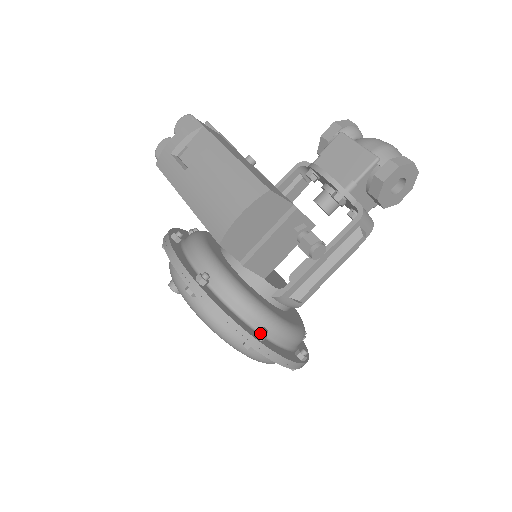
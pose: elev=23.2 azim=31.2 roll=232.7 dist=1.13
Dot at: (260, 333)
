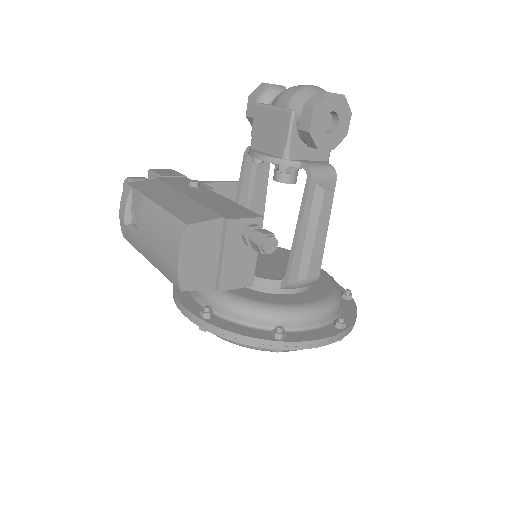
Dot at: (276, 334)
